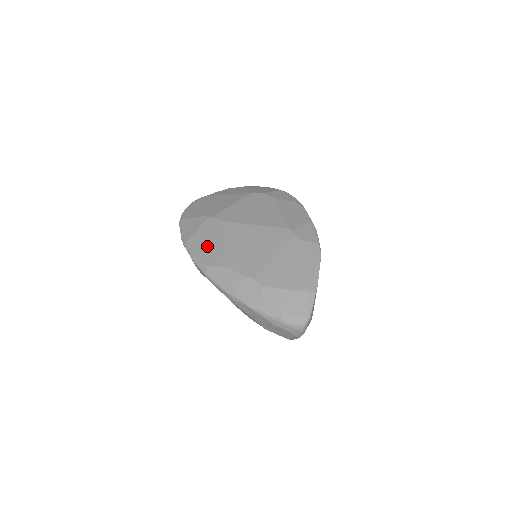
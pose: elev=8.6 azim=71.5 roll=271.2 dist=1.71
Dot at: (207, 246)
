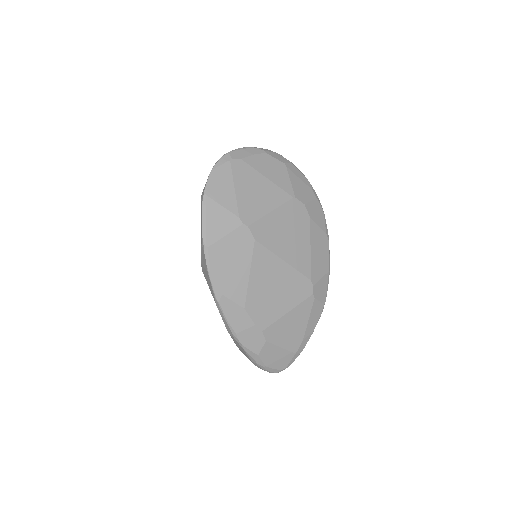
Dot at: (231, 268)
